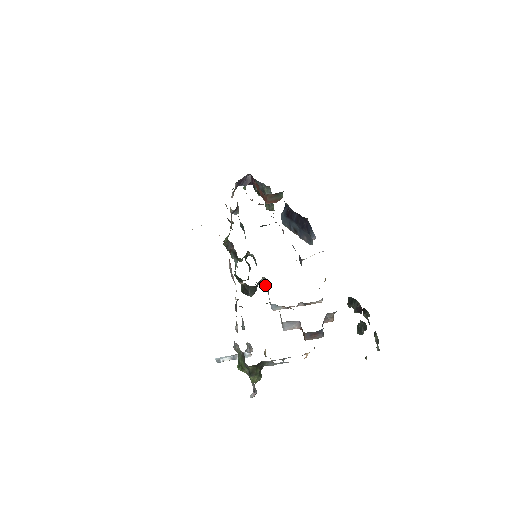
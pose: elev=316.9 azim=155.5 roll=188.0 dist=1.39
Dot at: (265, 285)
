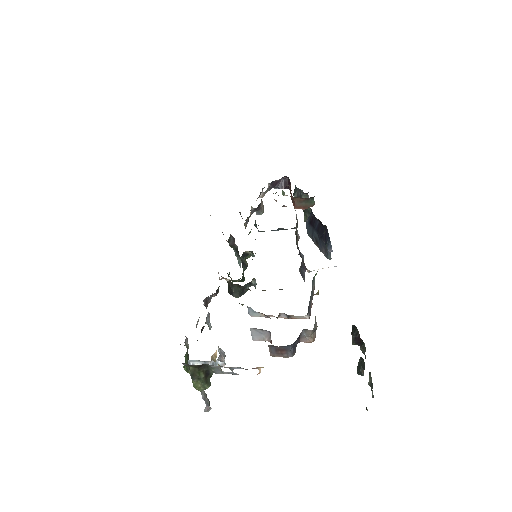
Dot at: occluded
